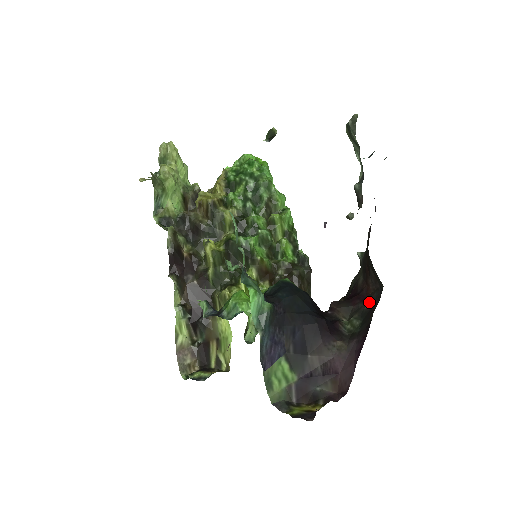
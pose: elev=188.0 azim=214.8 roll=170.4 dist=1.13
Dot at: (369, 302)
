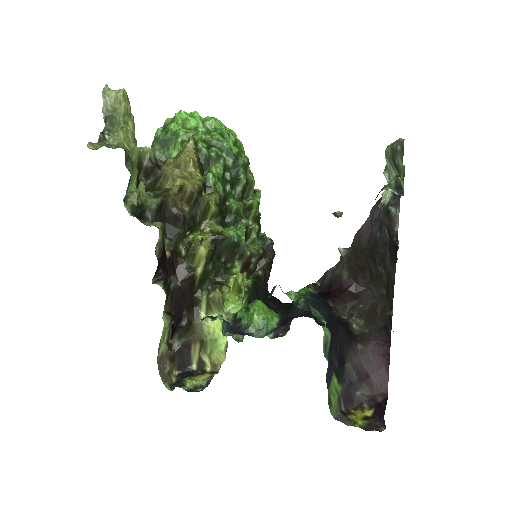
Dot at: (363, 300)
